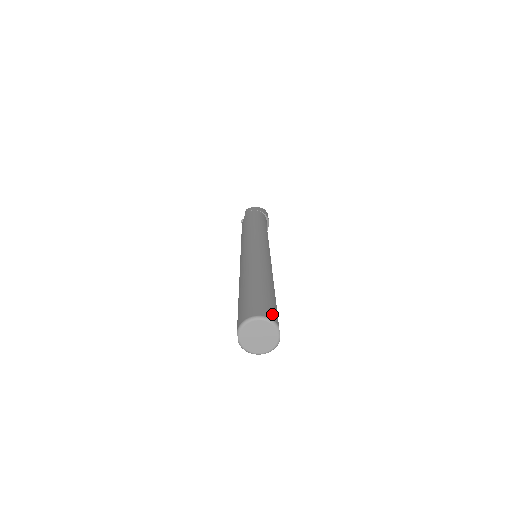
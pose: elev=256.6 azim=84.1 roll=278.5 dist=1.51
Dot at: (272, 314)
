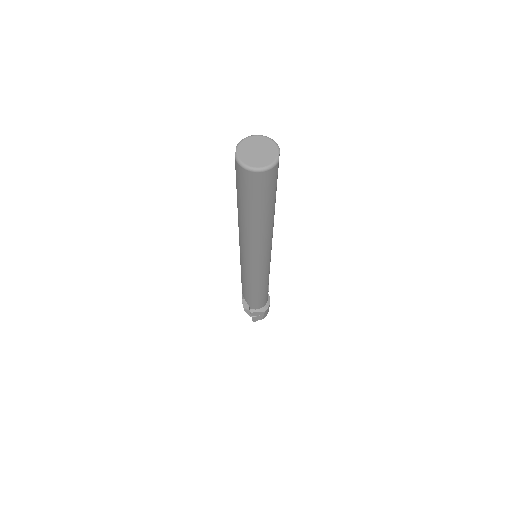
Dot at: occluded
